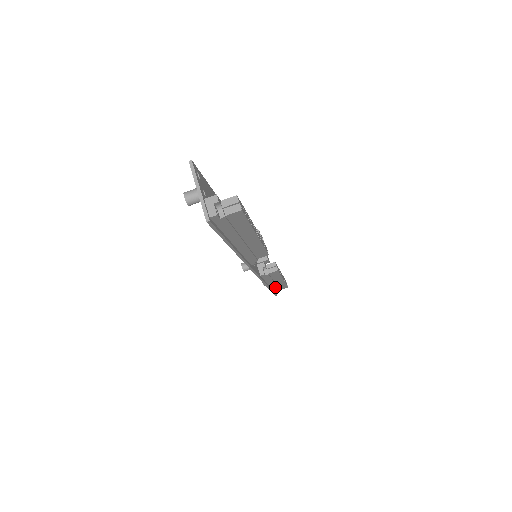
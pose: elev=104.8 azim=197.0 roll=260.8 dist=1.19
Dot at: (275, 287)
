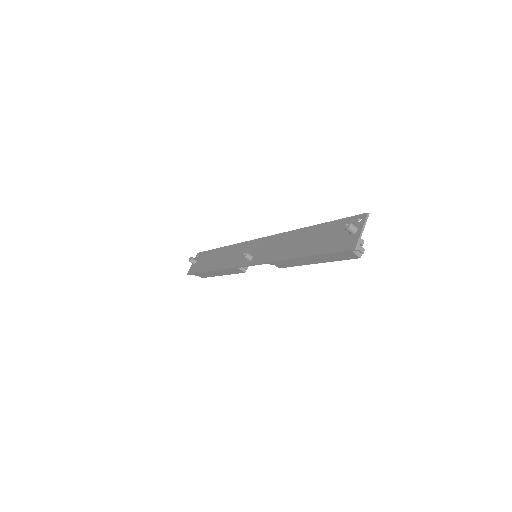
Dot at: occluded
